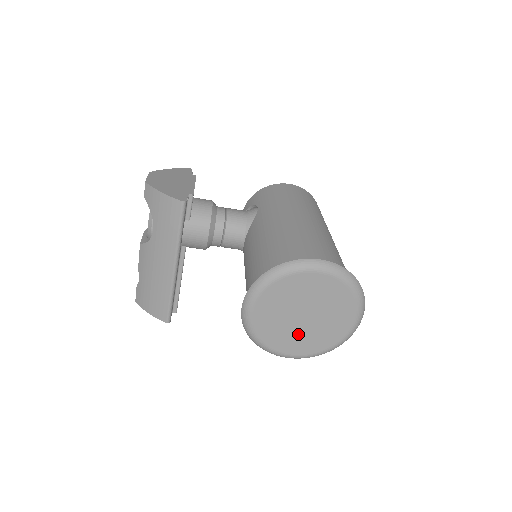
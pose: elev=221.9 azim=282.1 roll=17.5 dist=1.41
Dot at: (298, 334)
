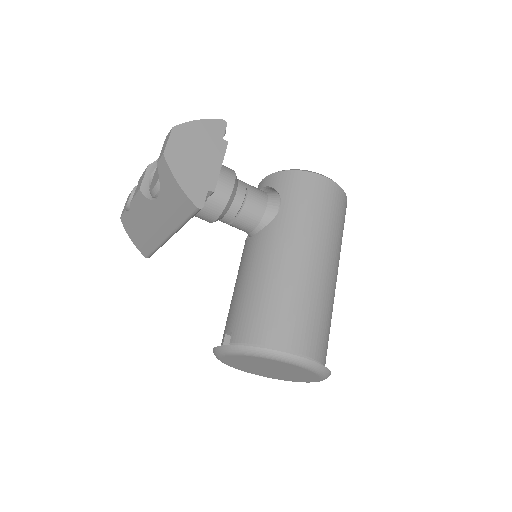
Dot at: (258, 370)
